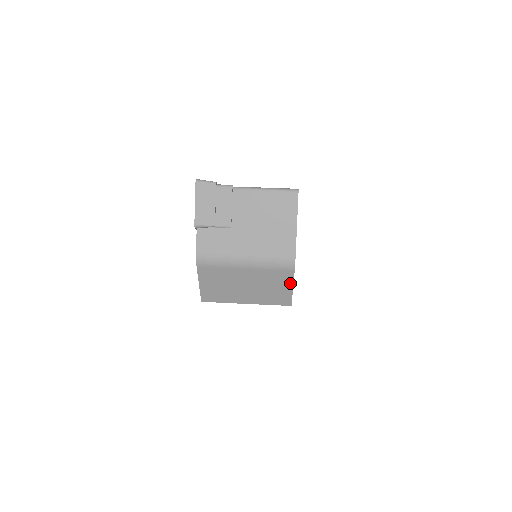
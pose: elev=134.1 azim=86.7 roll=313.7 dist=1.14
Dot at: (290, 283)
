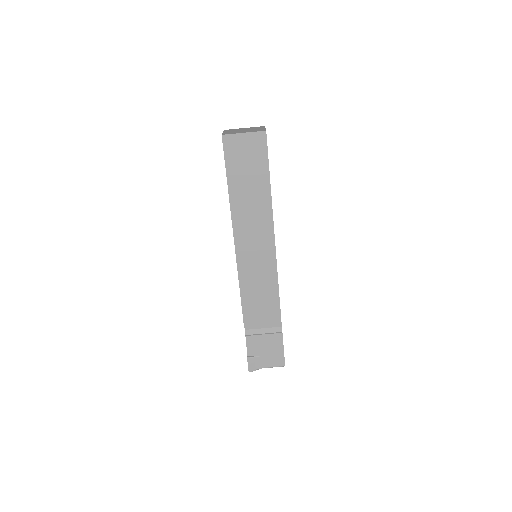
Dot at: occluded
